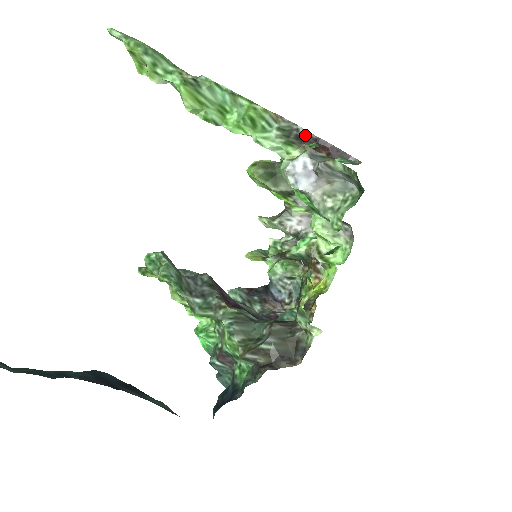
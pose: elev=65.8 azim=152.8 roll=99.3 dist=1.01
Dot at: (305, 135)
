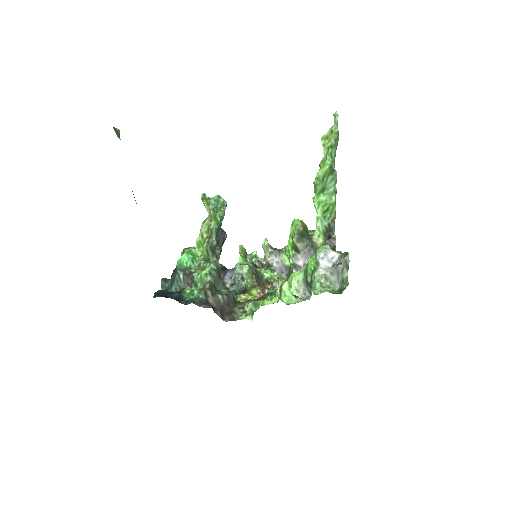
Dot at: (333, 239)
